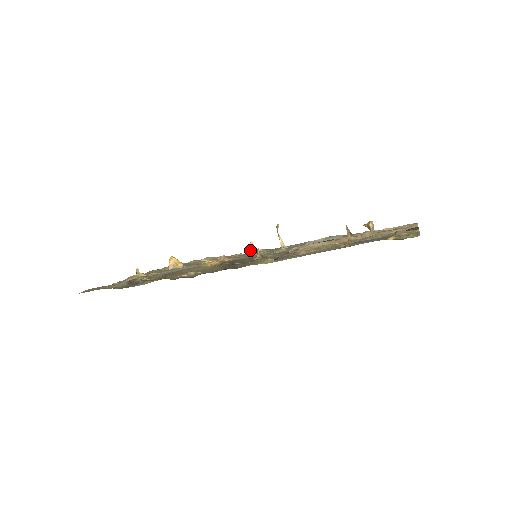
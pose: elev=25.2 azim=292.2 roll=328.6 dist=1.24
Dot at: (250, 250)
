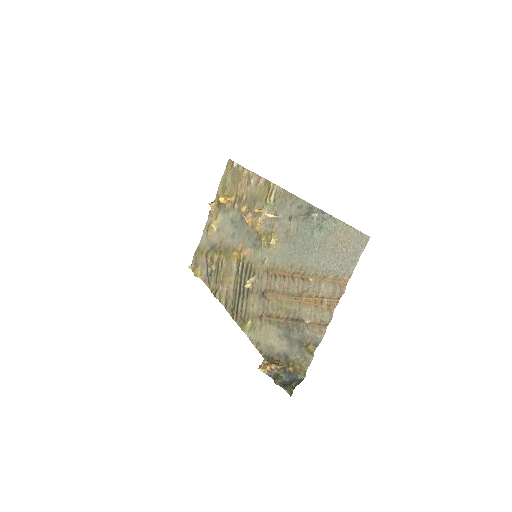
Dot at: (259, 211)
